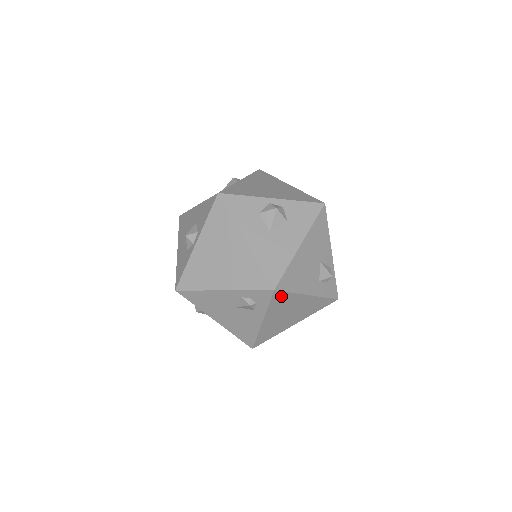
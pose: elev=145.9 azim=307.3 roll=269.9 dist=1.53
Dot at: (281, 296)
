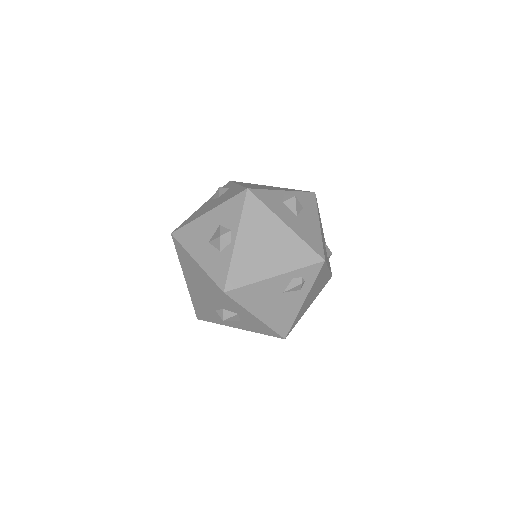
Dot at: (323, 269)
